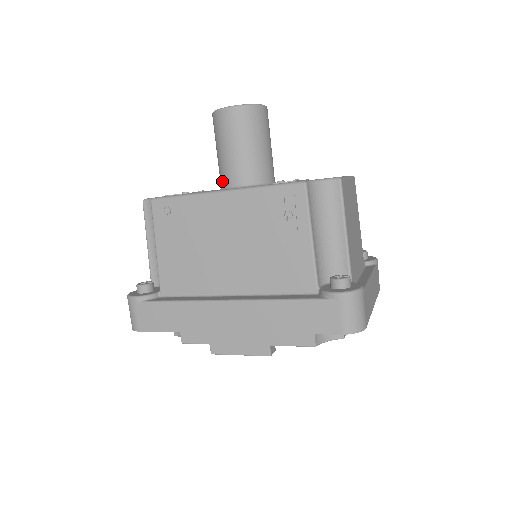
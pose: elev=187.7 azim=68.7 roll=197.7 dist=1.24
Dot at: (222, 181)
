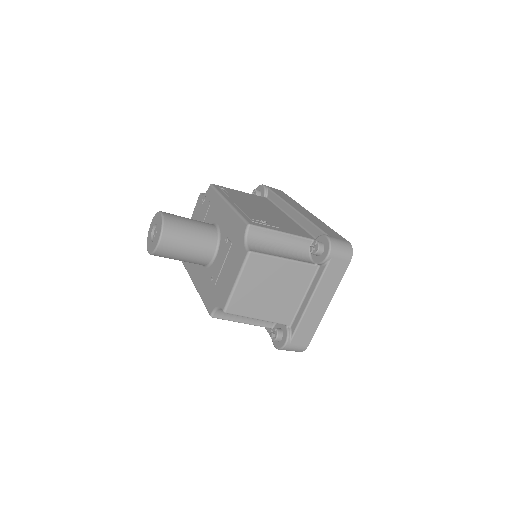
Dot at: occluded
